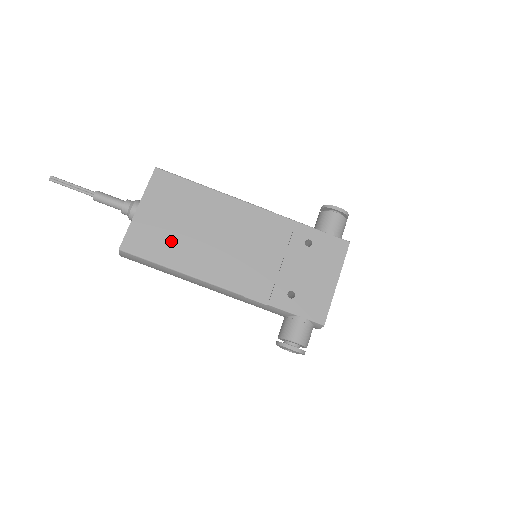
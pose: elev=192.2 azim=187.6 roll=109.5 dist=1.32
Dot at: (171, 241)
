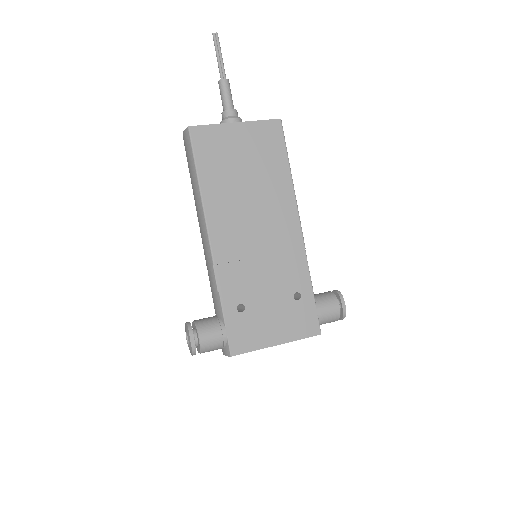
Dot at: (224, 169)
